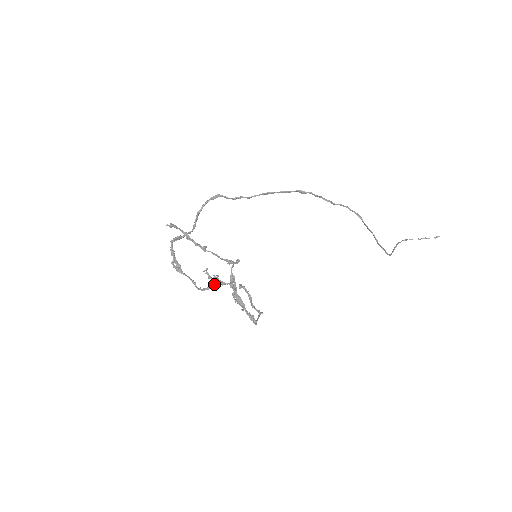
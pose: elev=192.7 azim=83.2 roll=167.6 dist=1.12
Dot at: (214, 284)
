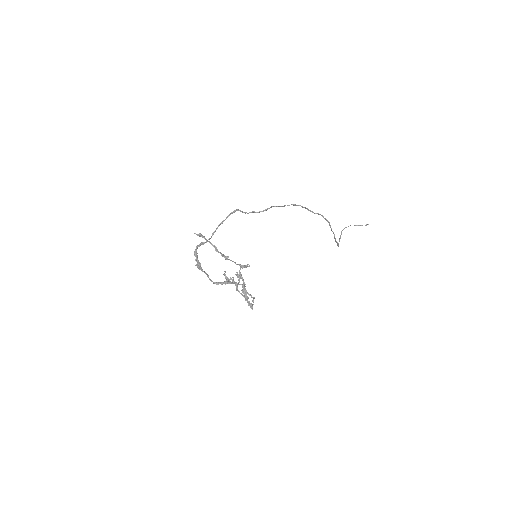
Dot at: (228, 282)
